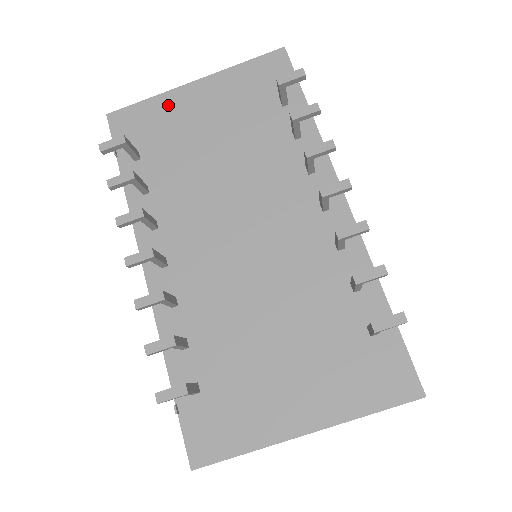
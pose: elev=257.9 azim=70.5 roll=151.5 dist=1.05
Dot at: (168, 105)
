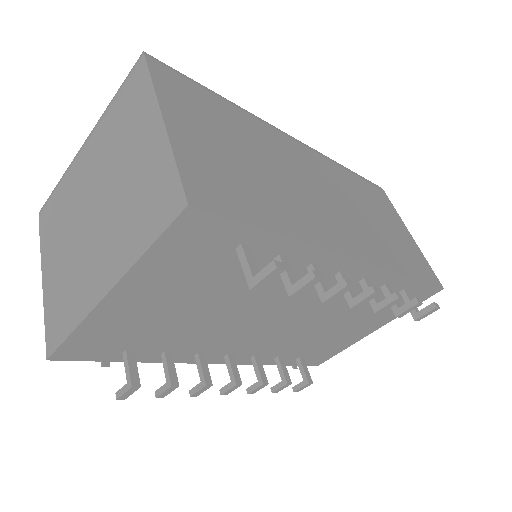
Dot at: (105, 322)
